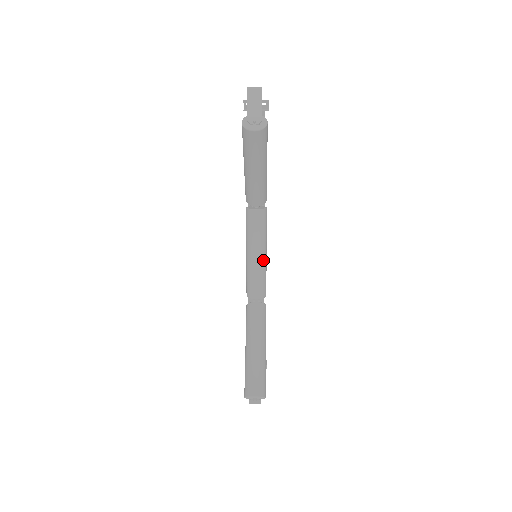
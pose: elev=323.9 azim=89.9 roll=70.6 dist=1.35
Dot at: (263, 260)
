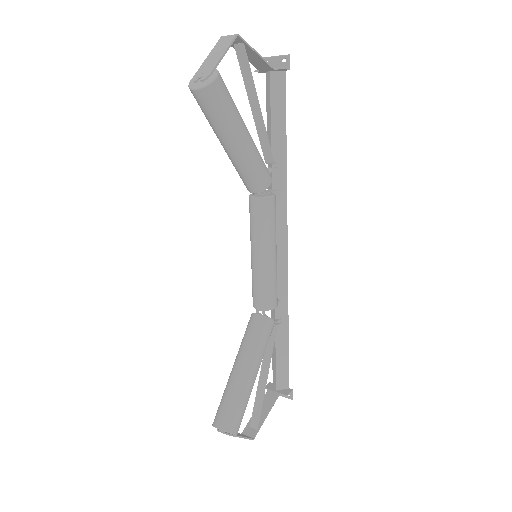
Dot at: (266, 262)
